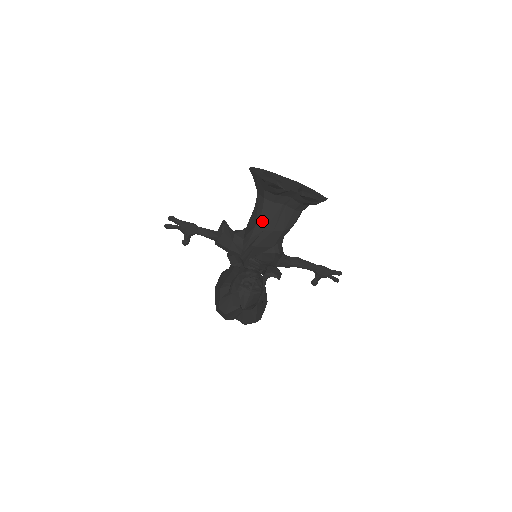
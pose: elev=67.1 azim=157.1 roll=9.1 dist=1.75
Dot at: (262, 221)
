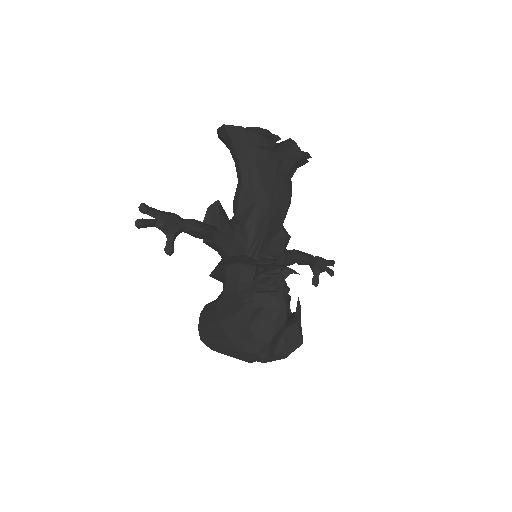
Dot at: (264, 191)
